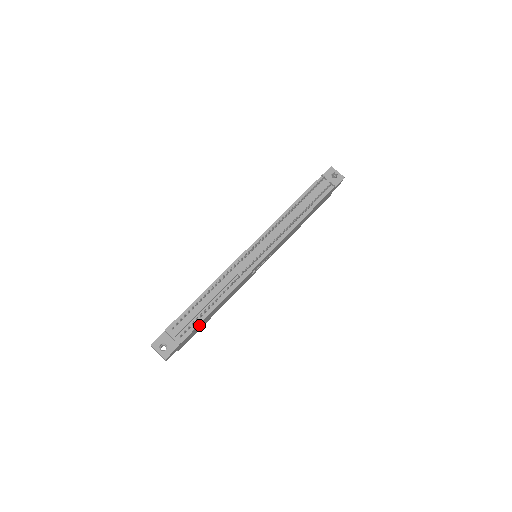
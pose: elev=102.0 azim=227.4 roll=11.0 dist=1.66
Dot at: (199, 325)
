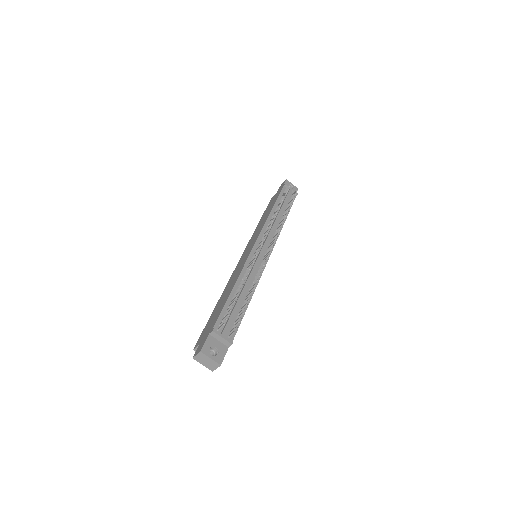
Dot at: occluded
